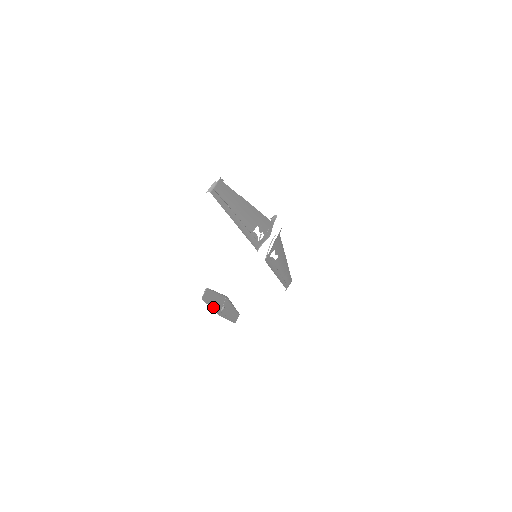
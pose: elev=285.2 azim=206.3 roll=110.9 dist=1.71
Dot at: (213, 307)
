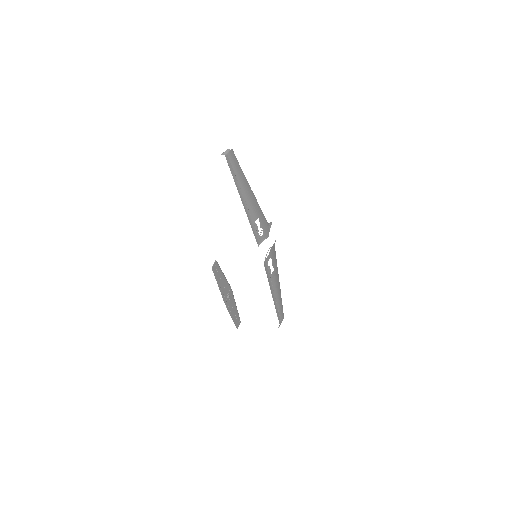
Dot at: (220, 288)
